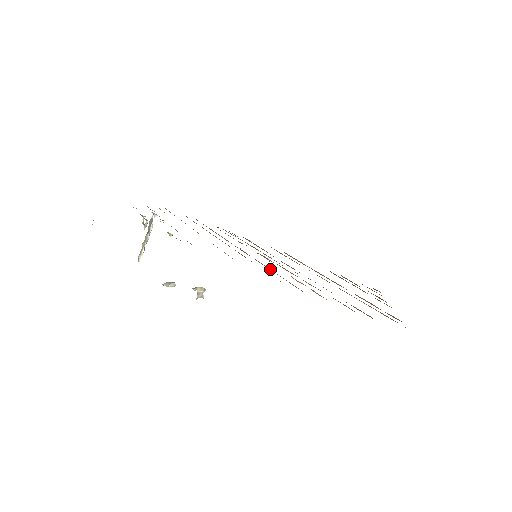
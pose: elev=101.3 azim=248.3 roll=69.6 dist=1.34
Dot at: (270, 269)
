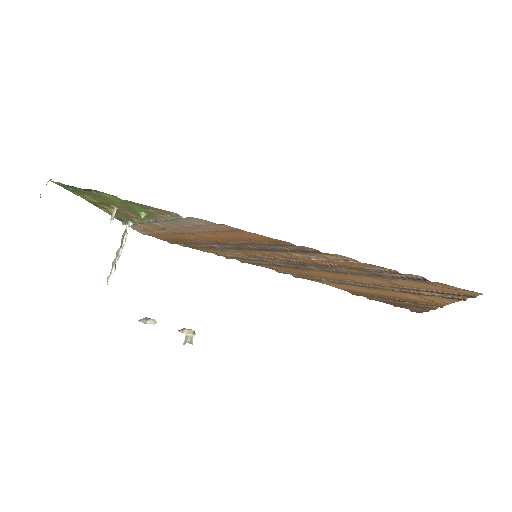
Dot at: (275, 249)
